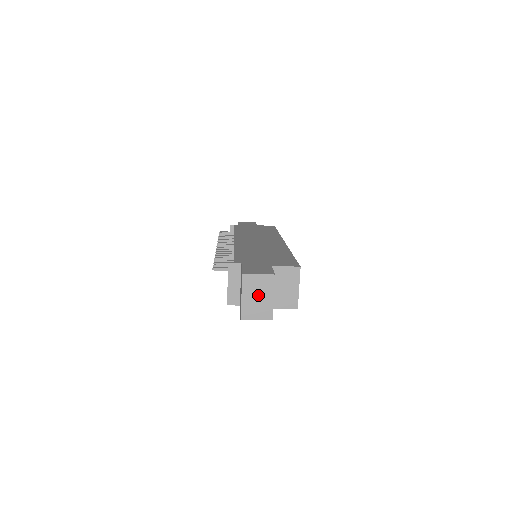
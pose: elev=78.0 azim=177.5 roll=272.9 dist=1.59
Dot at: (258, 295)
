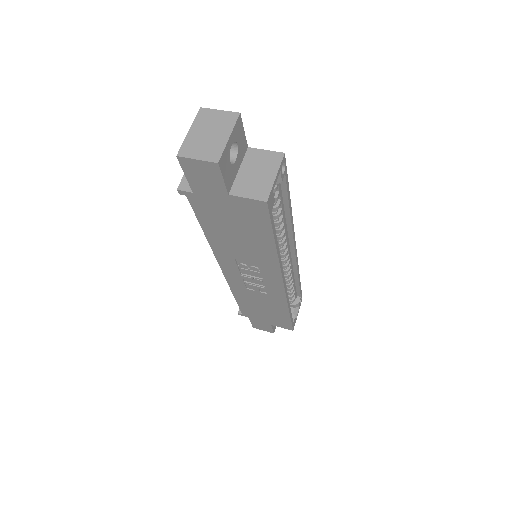
Dot at: (210, 132)
